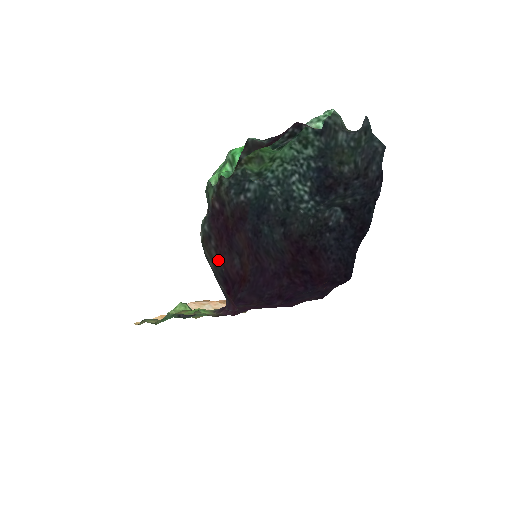
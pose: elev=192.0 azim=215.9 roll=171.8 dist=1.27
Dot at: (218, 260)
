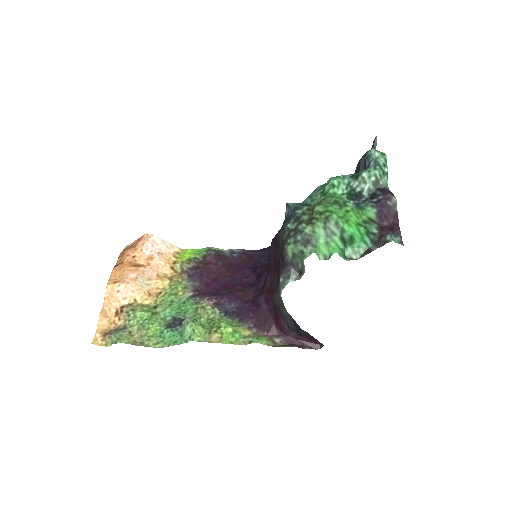
Dot at: (275, 297)
